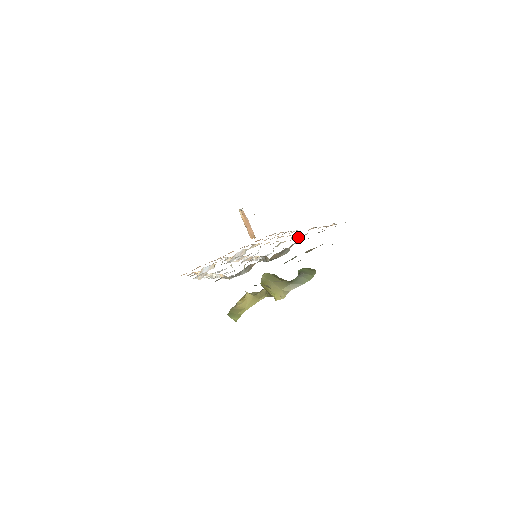
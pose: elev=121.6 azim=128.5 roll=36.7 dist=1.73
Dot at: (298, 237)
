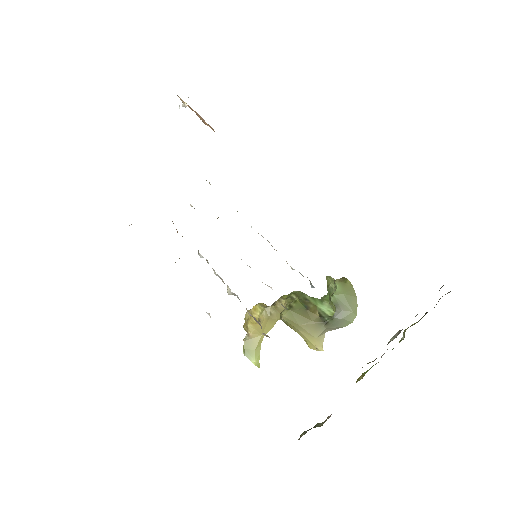
Dot at: occluded
